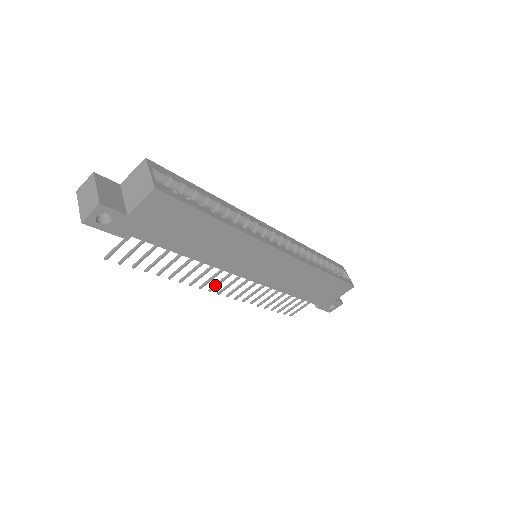
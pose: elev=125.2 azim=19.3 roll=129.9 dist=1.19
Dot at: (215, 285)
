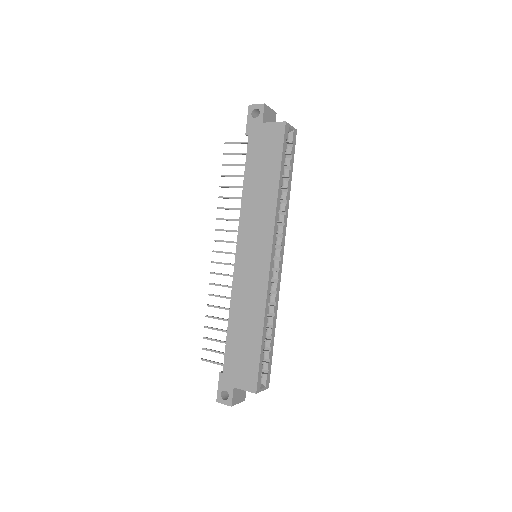
Dot at: (221, 240)
